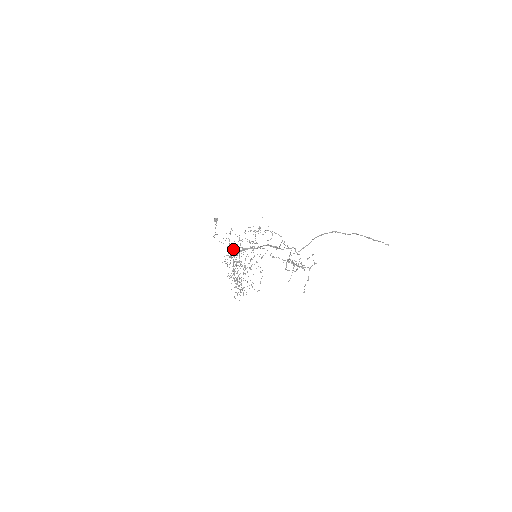
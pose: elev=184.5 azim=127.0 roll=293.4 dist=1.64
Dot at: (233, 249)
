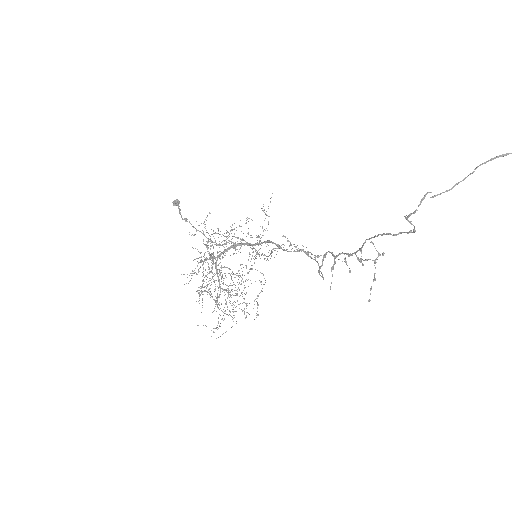
Dot at: (217, 244)
